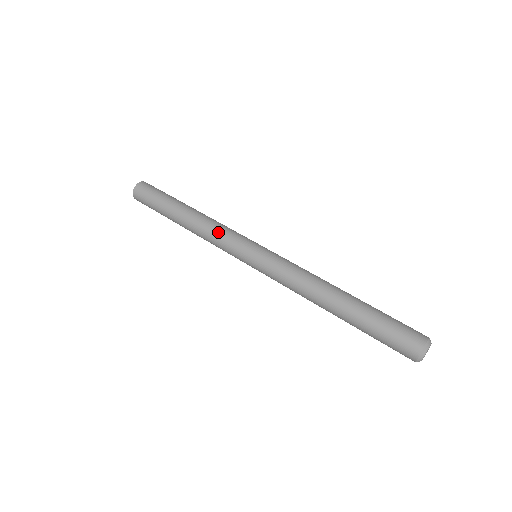
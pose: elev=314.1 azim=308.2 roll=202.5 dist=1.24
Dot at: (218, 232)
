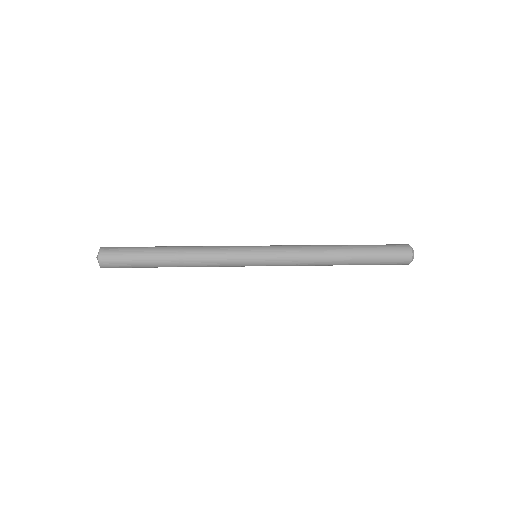
Dot at: (216, 254)
